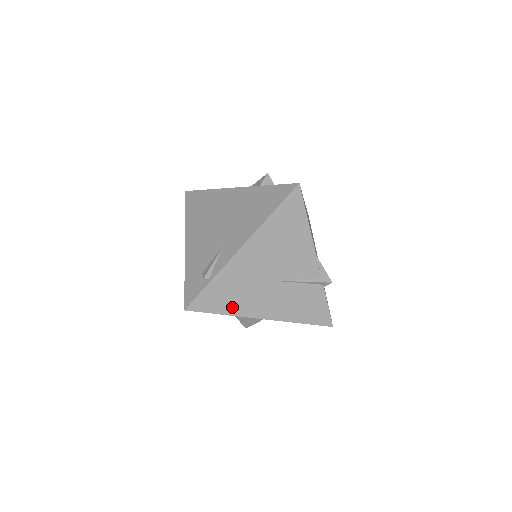
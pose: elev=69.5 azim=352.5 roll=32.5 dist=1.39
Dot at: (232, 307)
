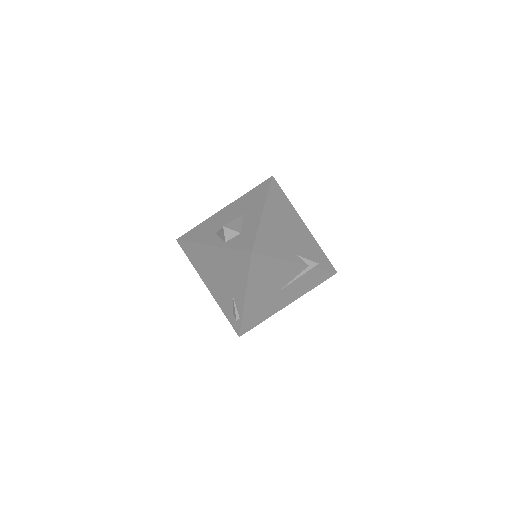
Dot at: (265, 316)
